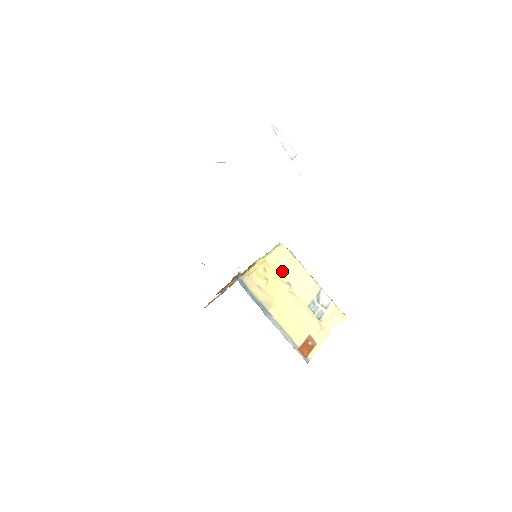
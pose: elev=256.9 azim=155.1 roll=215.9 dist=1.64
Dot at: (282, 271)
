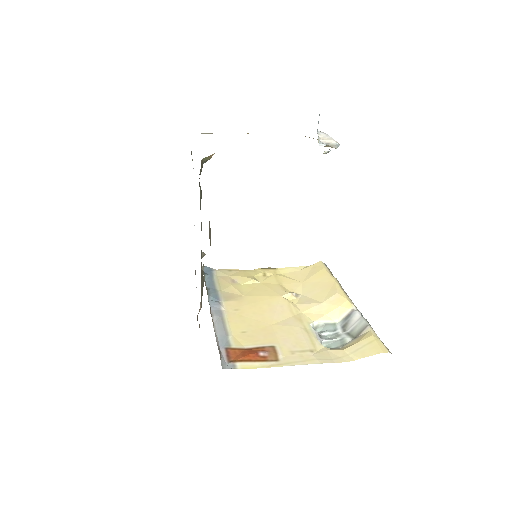
Dot at: (295, 282)
